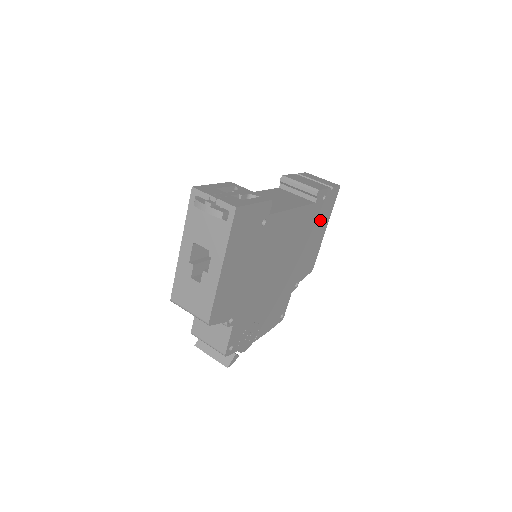
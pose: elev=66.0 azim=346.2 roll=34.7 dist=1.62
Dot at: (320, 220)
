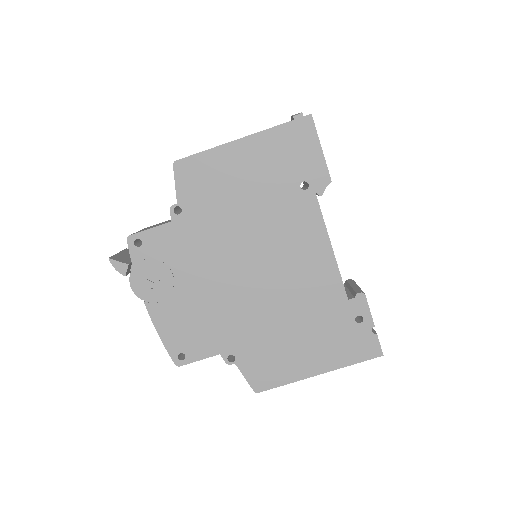
Dot at: (329, 340)
